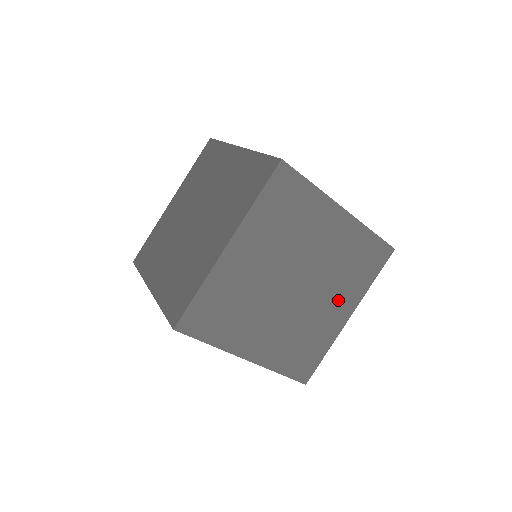
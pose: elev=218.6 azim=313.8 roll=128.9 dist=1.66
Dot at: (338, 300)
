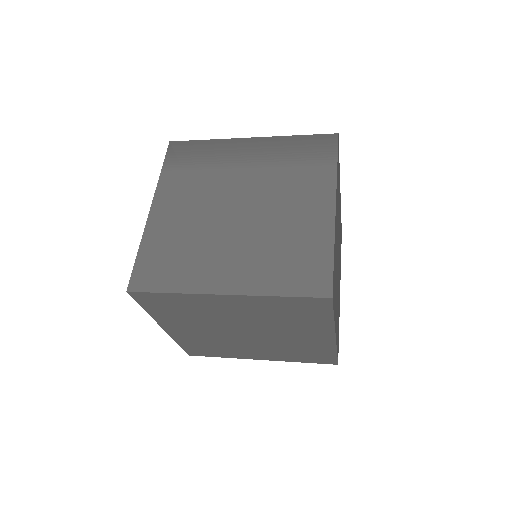
Dot at: (304, 332)
